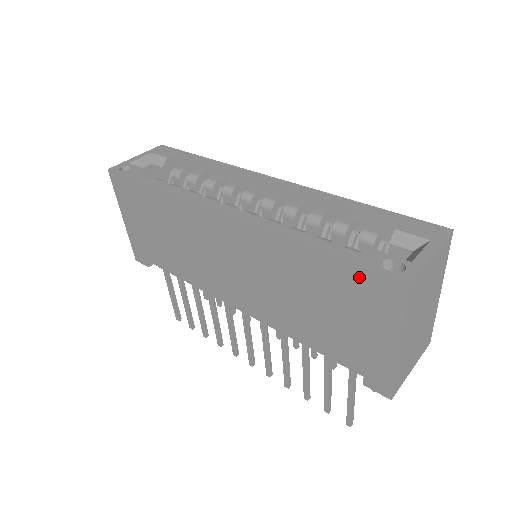
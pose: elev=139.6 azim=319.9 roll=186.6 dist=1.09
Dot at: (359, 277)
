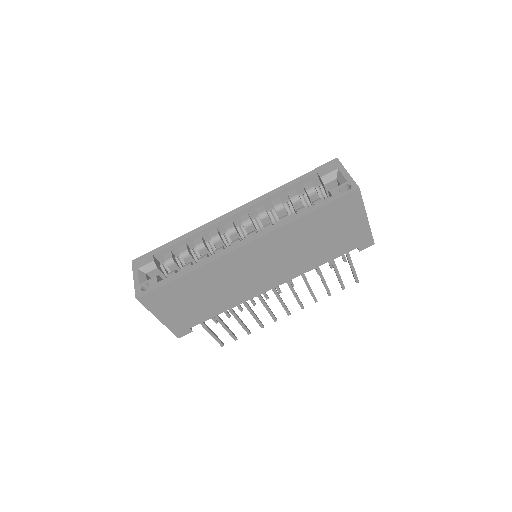
Dot at: (337, 205)
